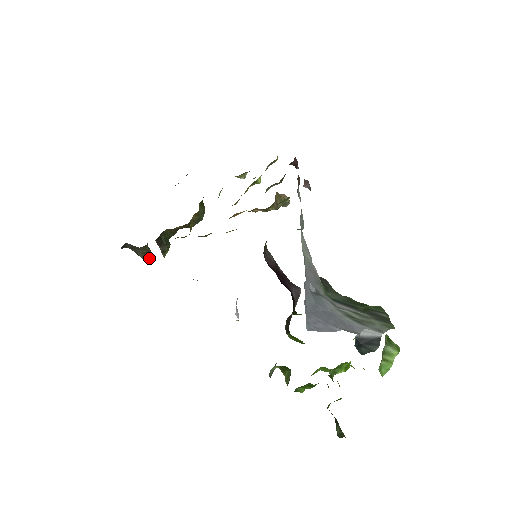
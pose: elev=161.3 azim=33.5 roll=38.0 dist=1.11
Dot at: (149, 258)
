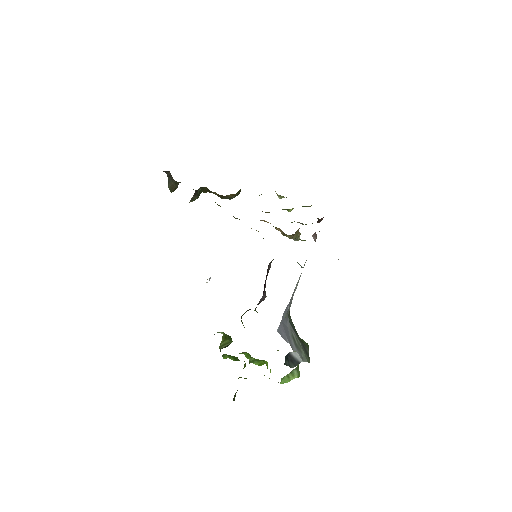
Dot at: (172, 191)
